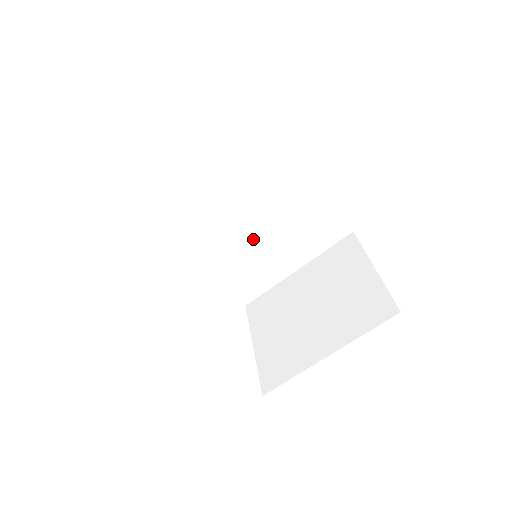
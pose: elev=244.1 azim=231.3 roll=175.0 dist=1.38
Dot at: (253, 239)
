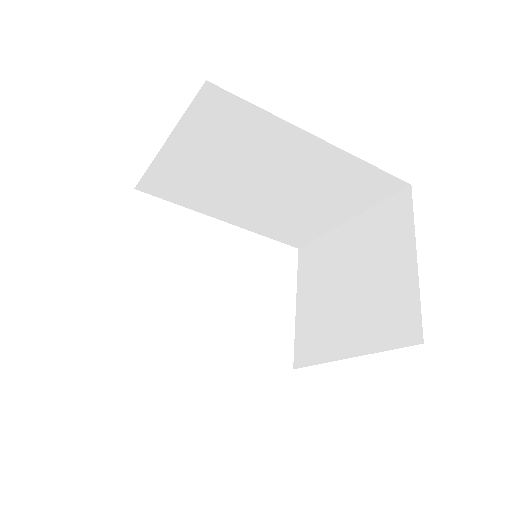
Dot at: (279, 201)
